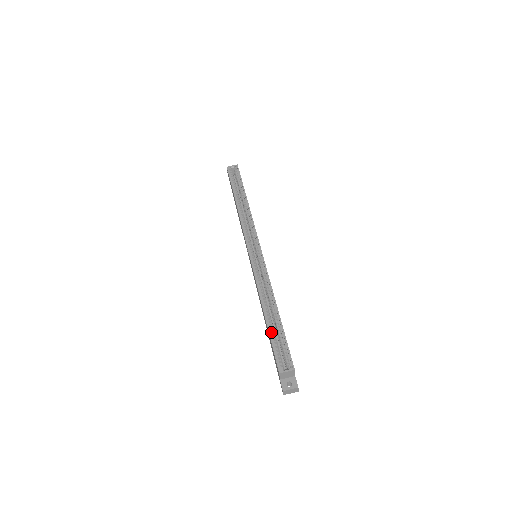
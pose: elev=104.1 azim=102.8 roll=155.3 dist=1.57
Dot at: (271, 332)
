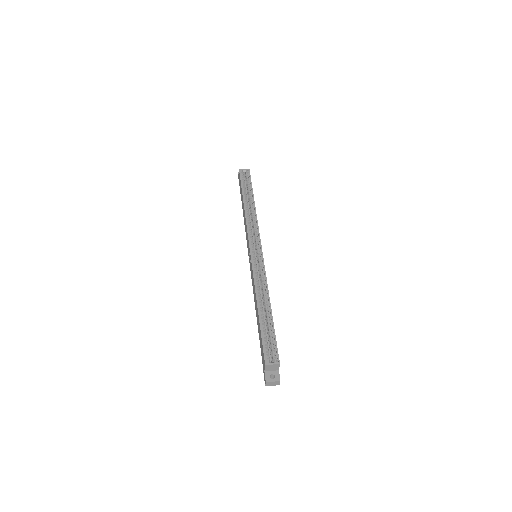
Dot at: (262, 327)
